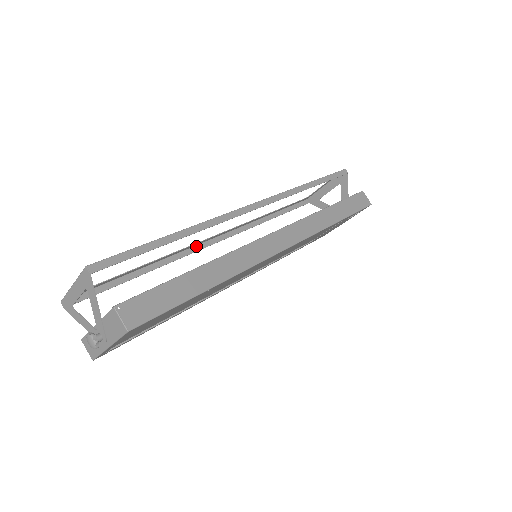
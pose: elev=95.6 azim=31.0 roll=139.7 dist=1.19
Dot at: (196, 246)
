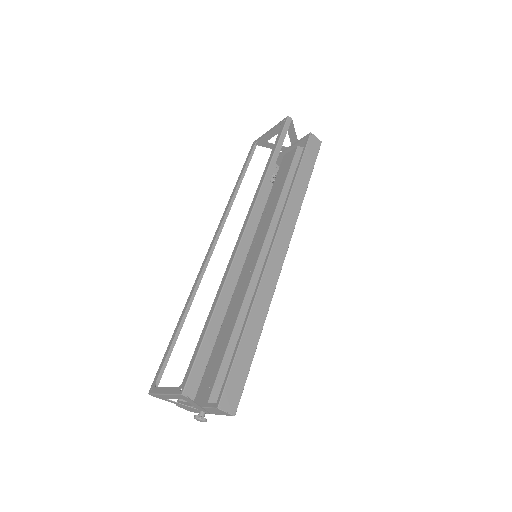
Dot at: (202, 268)
